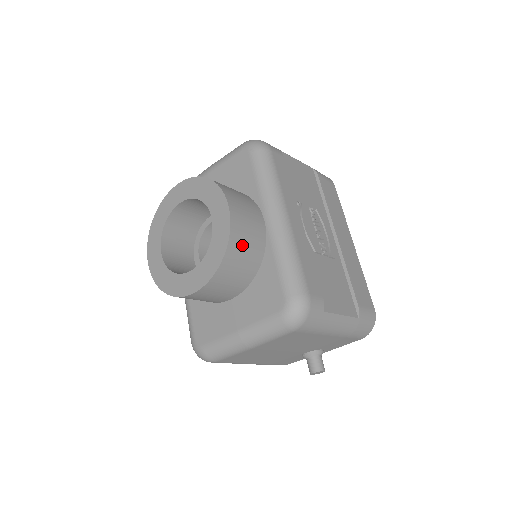
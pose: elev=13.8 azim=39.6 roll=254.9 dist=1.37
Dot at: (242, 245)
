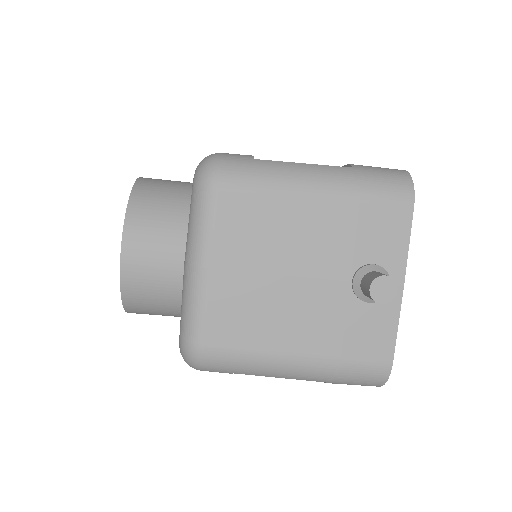
Dot at: (157, 188)
